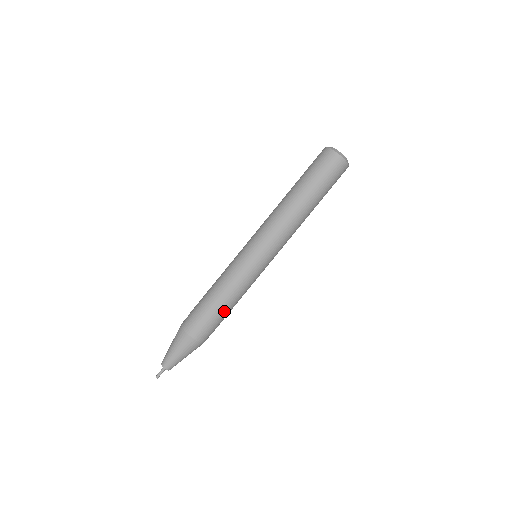
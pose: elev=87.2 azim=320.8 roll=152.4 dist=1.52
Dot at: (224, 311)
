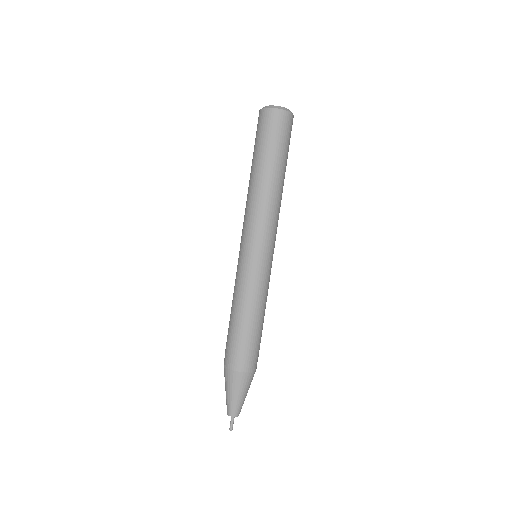
Dot at: (260, 327)
